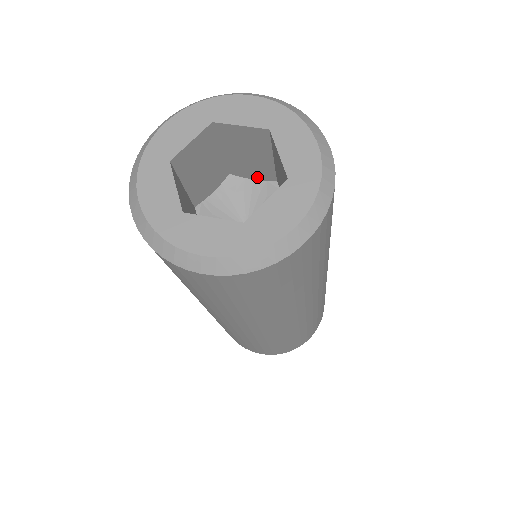
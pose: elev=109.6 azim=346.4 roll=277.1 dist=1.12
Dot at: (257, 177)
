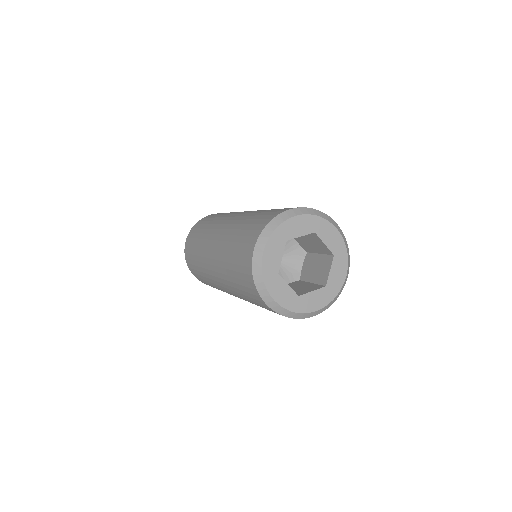
Dot at: occluded
